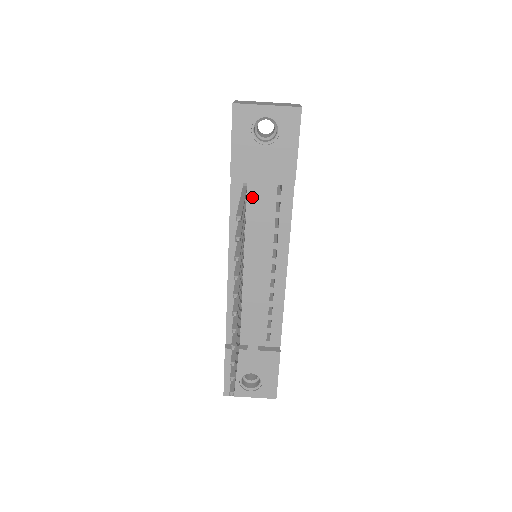
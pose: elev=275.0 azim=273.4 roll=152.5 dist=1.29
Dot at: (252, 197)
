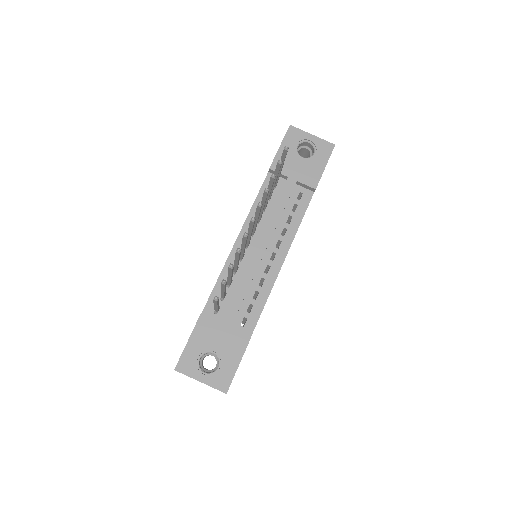
Dot at: (278, 193)
